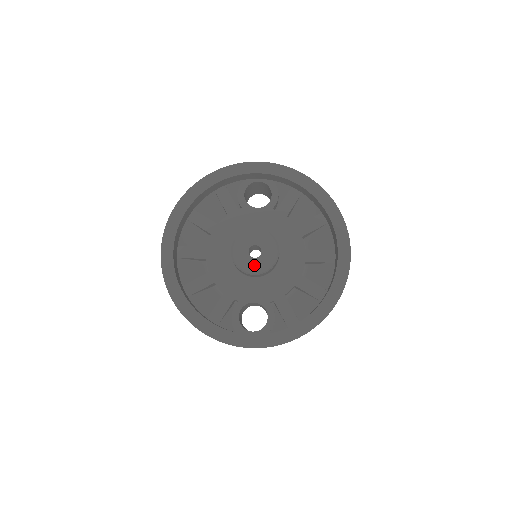
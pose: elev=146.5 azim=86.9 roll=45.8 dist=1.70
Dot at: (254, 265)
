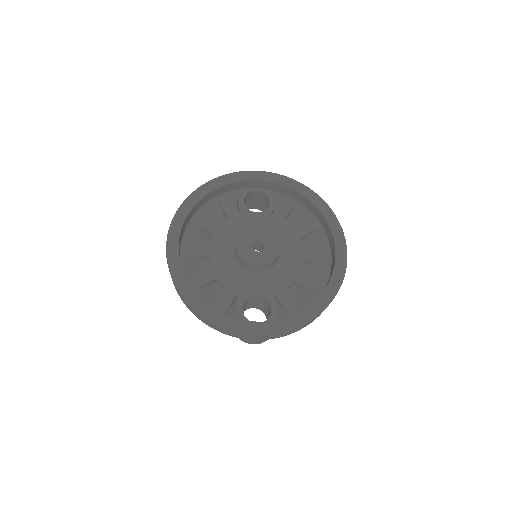
Dot at: (258, 258)
